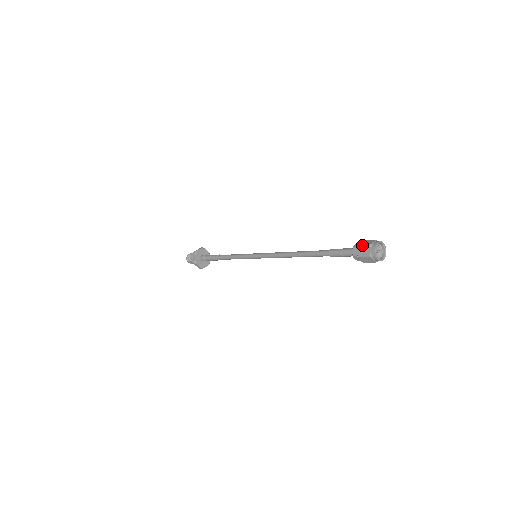
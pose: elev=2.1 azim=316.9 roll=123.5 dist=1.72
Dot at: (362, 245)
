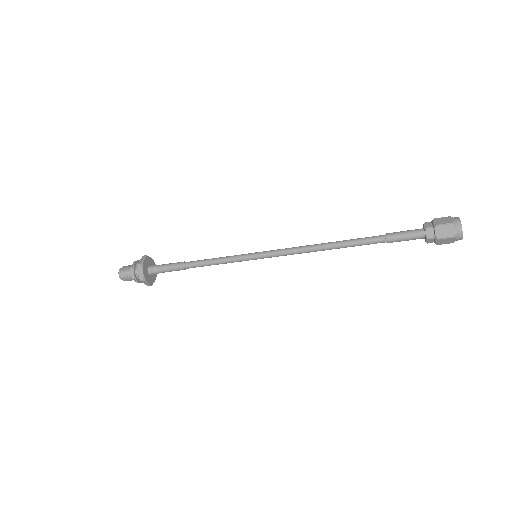
Dot at: occluded
